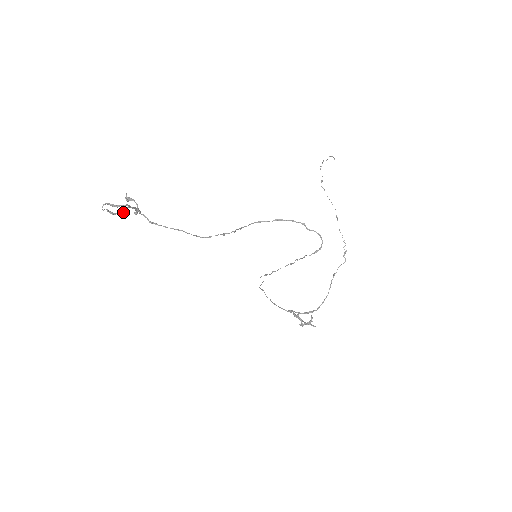
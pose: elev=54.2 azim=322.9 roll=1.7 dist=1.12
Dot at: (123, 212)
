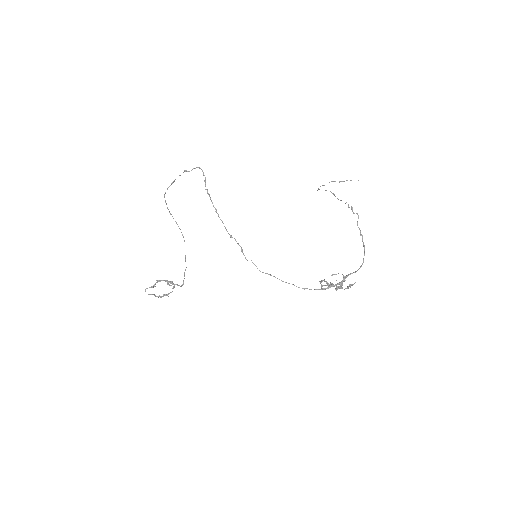
Dot at: occluded
